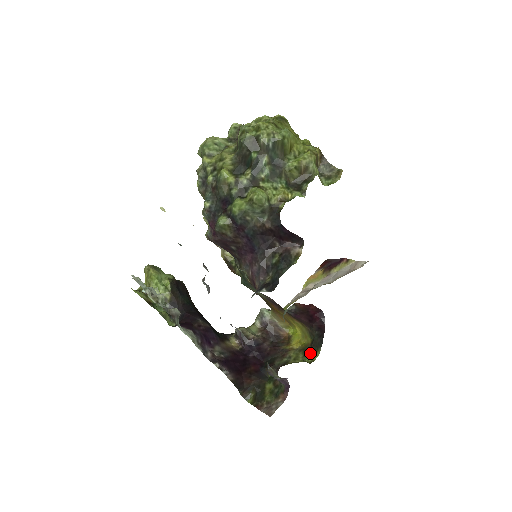
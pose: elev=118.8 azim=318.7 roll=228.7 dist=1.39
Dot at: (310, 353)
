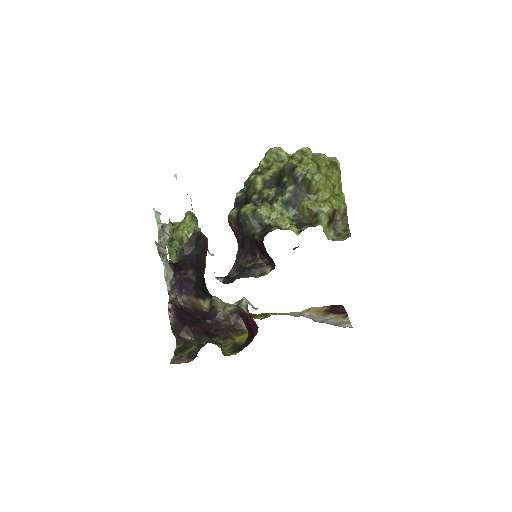
Dot at: (234, 350)
